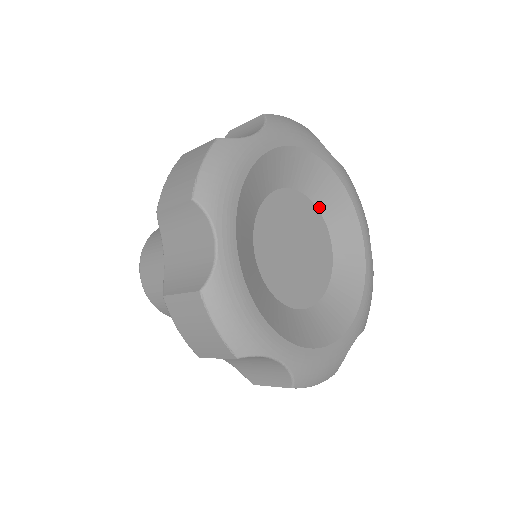
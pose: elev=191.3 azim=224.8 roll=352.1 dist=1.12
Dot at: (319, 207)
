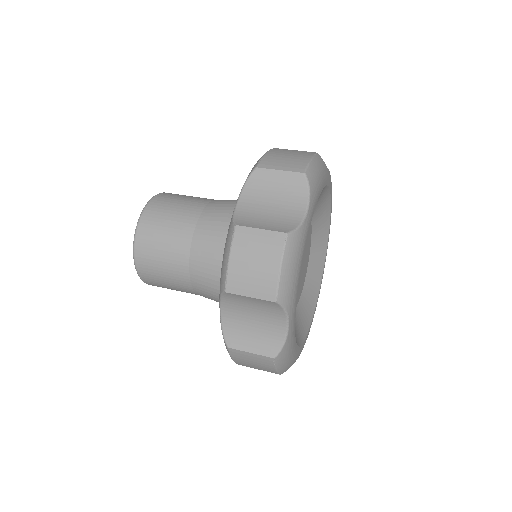
Dot at: occluded
